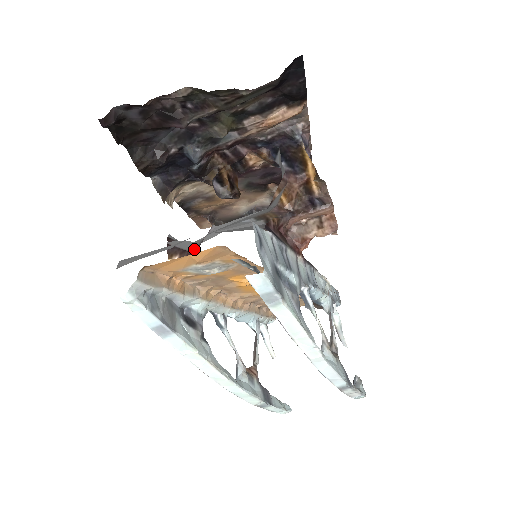
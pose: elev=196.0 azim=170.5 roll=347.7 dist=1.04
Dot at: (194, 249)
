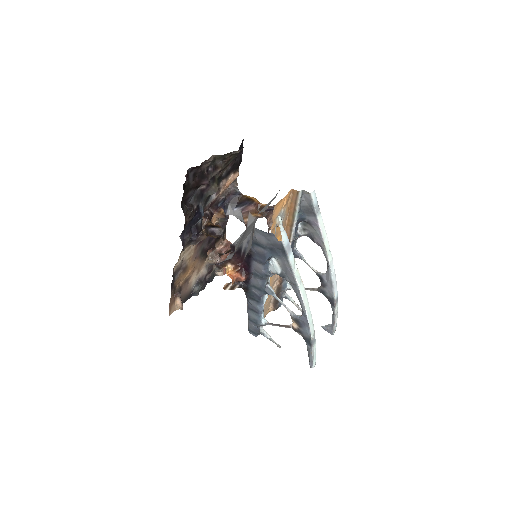
Dot at: (234, 256)
